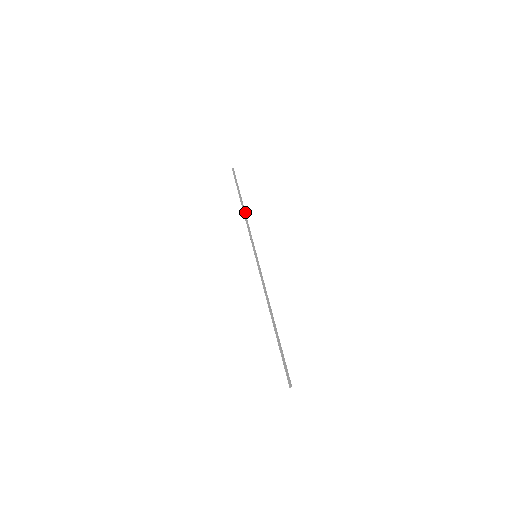
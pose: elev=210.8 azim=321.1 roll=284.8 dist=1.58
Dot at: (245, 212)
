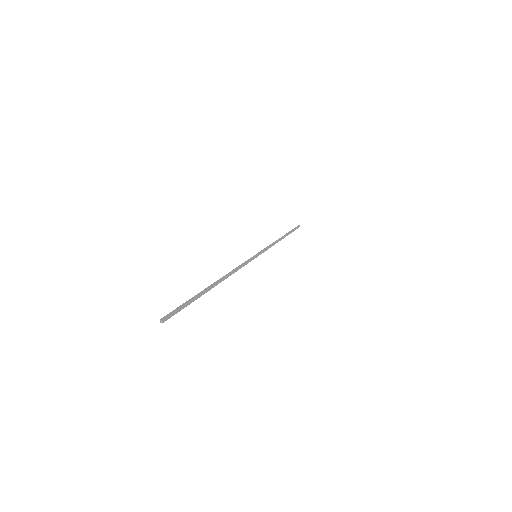
Dot at: (280, 240)
